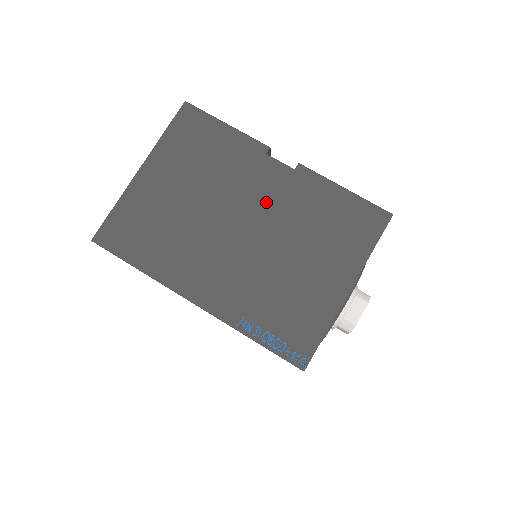
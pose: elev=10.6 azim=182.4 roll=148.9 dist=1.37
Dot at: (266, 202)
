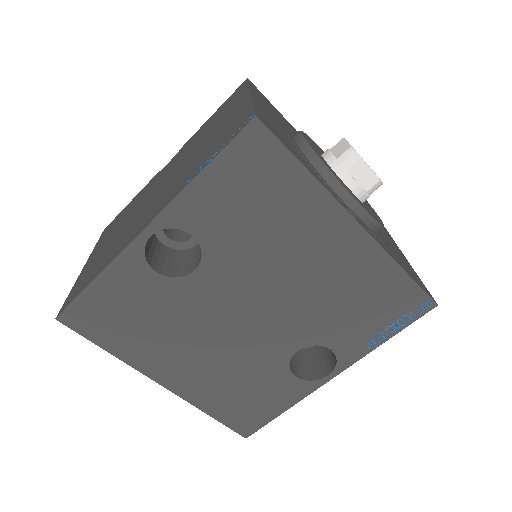
Dot at: (169, 170)
